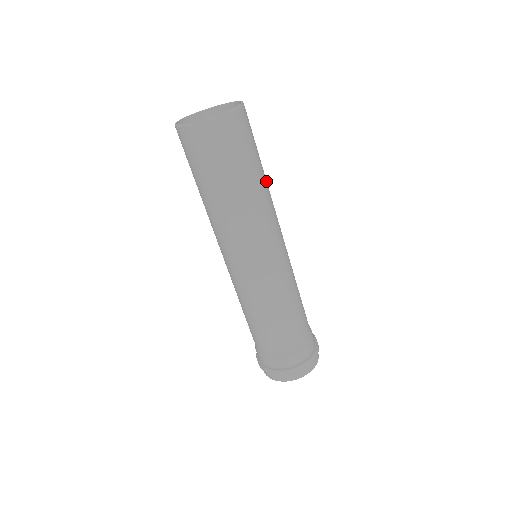
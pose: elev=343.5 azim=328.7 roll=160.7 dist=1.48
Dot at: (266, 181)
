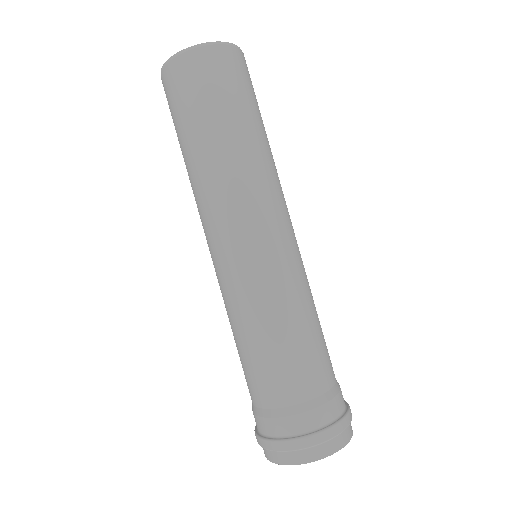
Dot at: occluded
